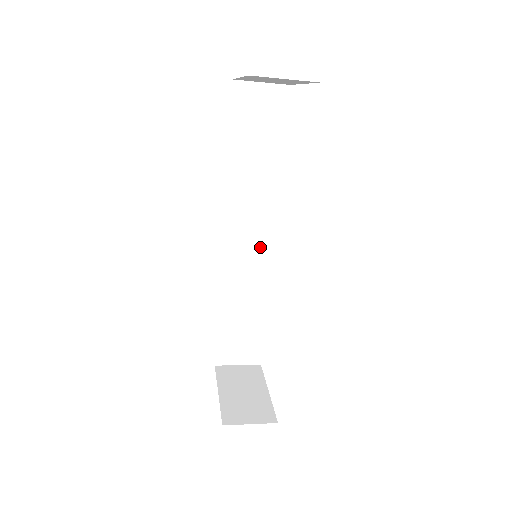
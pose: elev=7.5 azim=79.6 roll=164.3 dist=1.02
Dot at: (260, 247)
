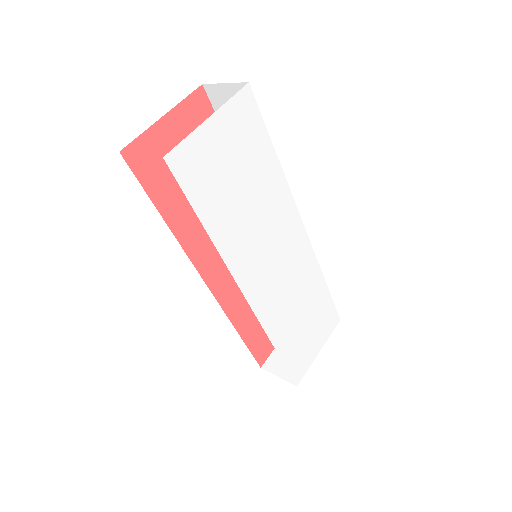
Dot at: occluded
